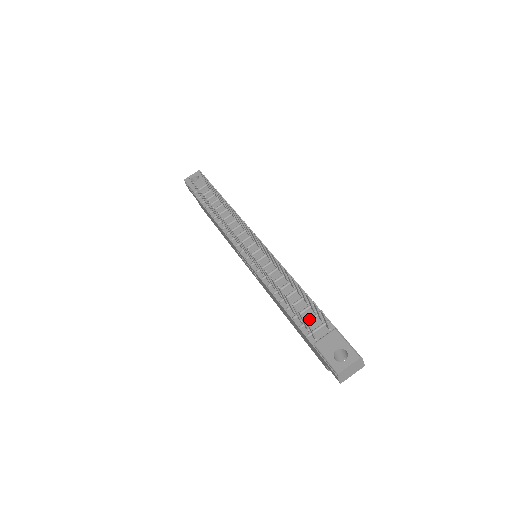
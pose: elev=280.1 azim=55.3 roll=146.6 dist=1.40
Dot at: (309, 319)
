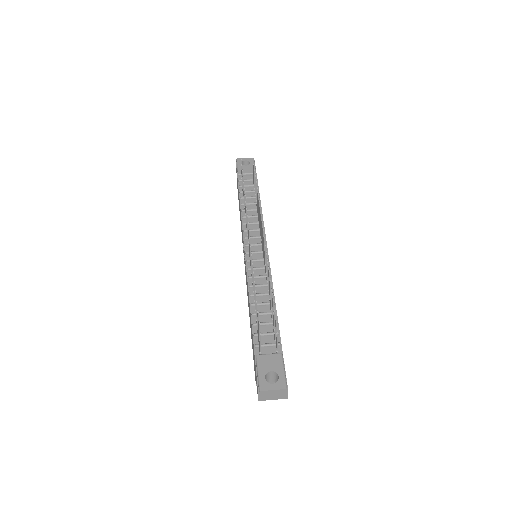
Dot at: (265, 333)
